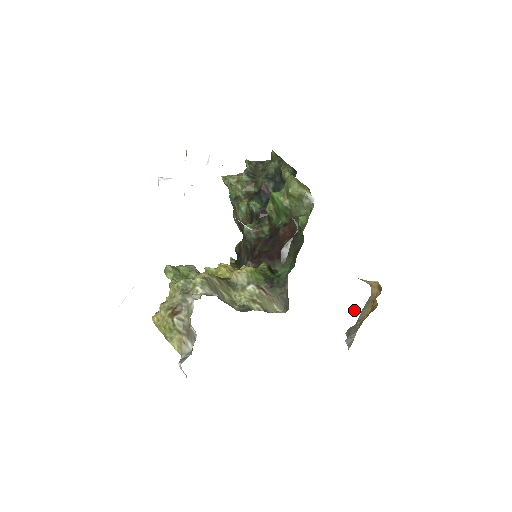
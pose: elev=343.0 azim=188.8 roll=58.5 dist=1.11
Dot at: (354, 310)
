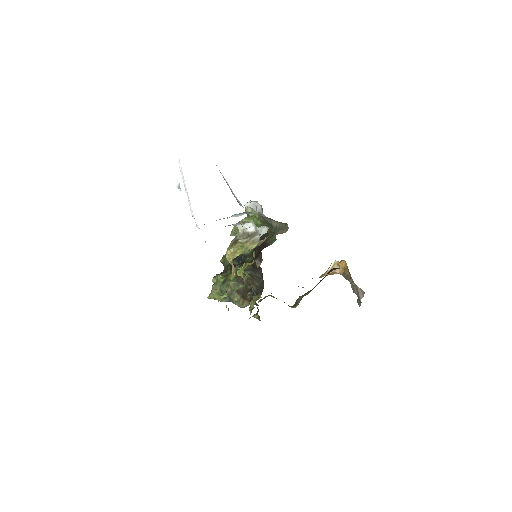
Dot at: occluded
